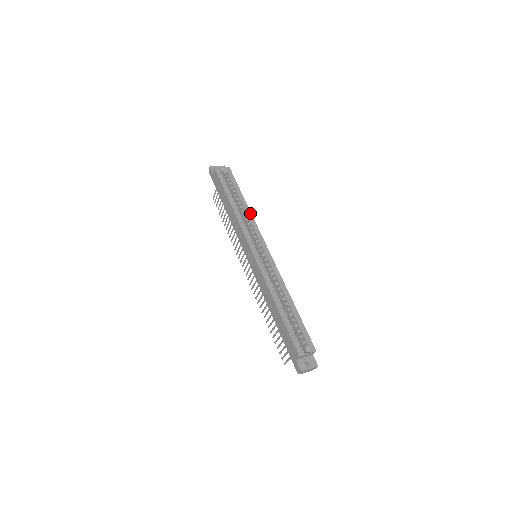
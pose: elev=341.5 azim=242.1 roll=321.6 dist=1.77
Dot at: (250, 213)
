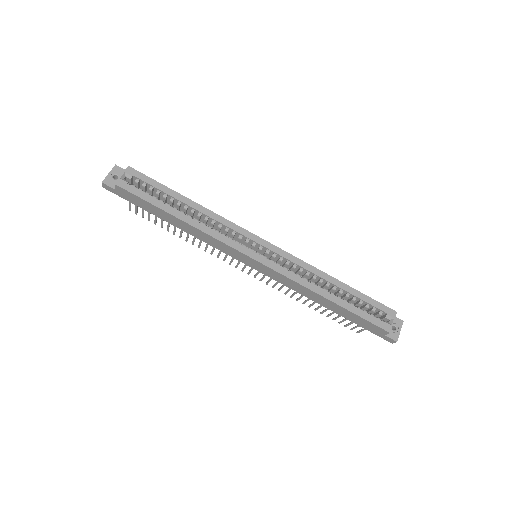
Dot at: (209, 211)
